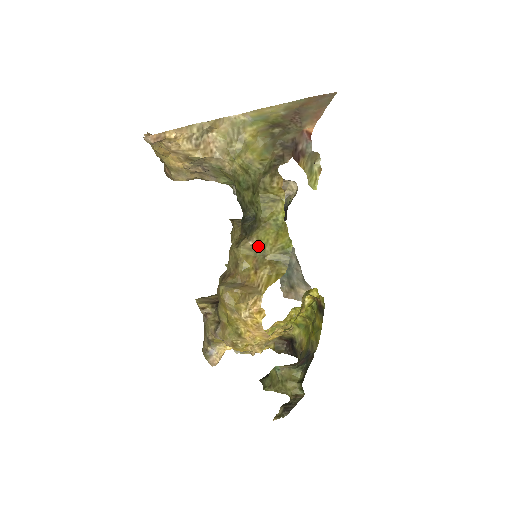
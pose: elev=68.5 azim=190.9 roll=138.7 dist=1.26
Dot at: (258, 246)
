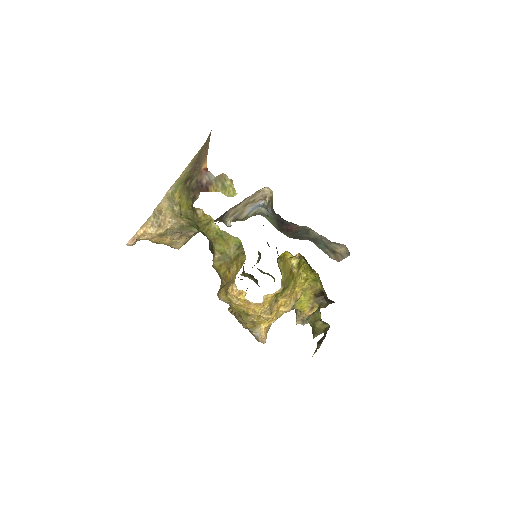
Dot at: (222, 255)
